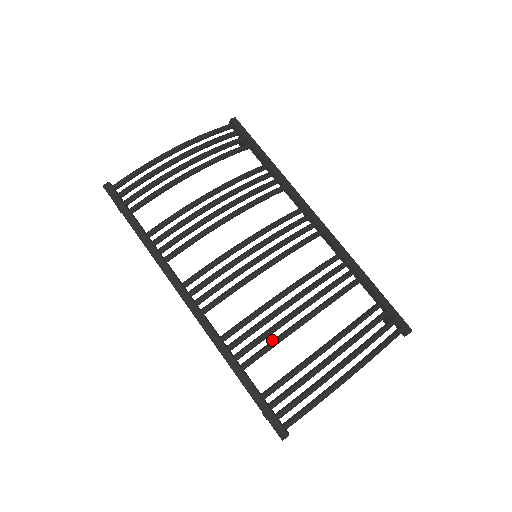
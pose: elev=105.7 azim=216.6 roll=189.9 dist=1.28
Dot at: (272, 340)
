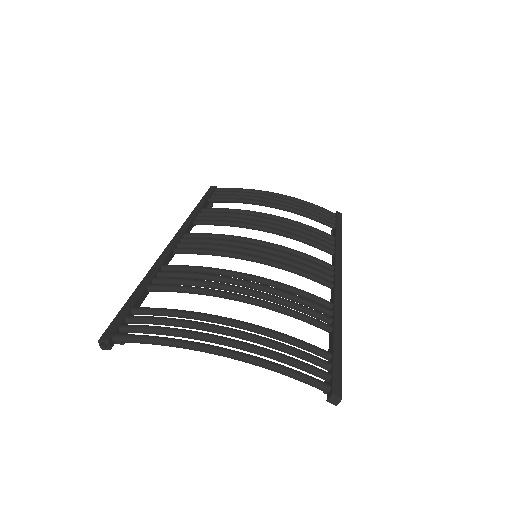
Dot at: (193, 287)
